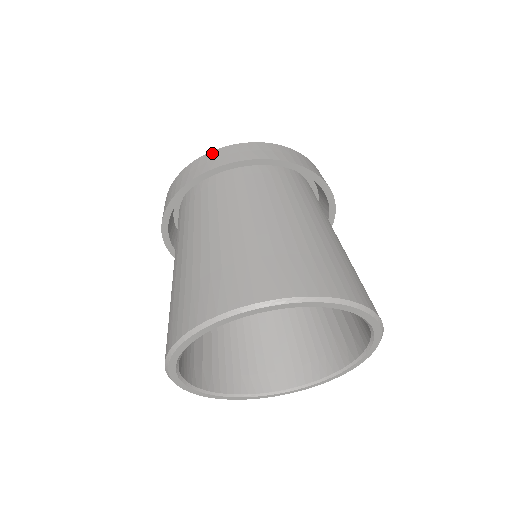
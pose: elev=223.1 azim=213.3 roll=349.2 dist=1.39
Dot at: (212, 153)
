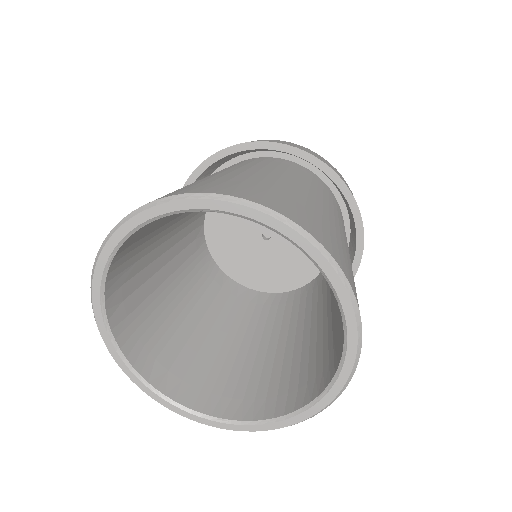
Dot at: occluded
